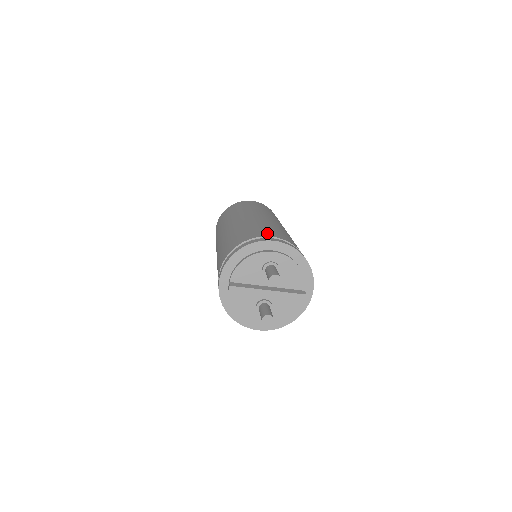
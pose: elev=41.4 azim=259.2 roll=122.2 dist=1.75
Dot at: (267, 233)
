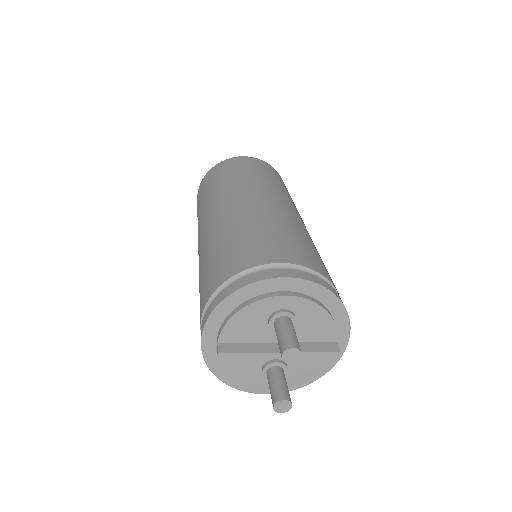
Dot at: (272, 252)
